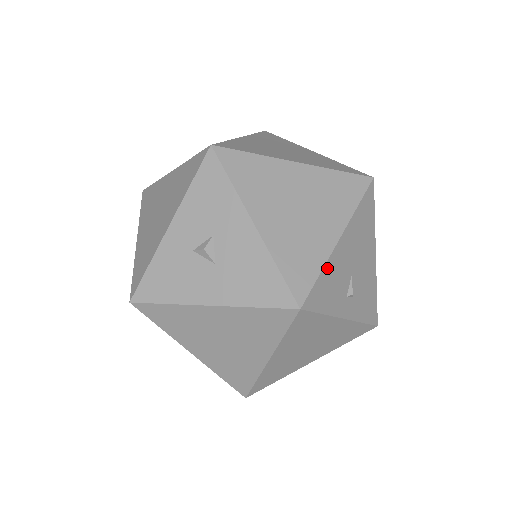
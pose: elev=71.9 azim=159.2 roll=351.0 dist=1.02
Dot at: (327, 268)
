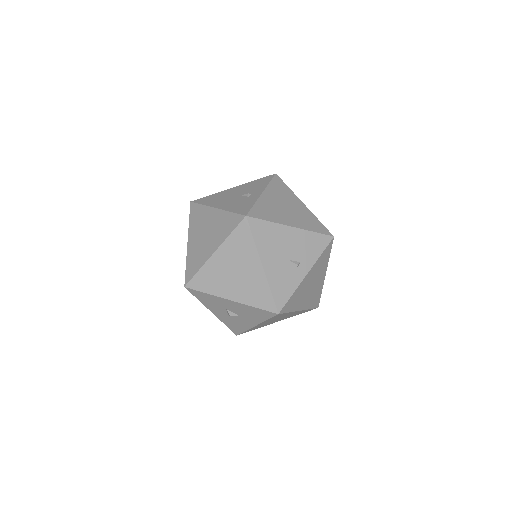
Dot at: (272, 284)
